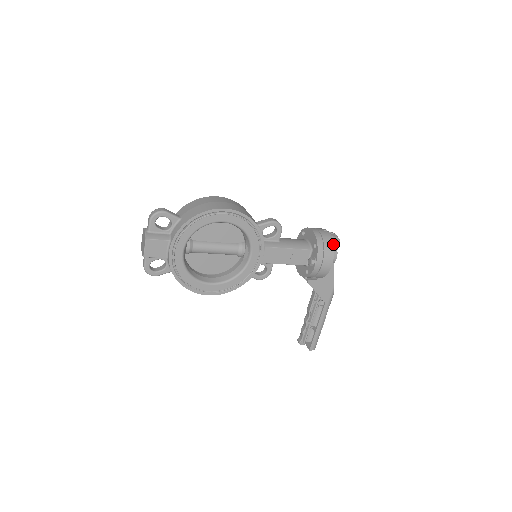
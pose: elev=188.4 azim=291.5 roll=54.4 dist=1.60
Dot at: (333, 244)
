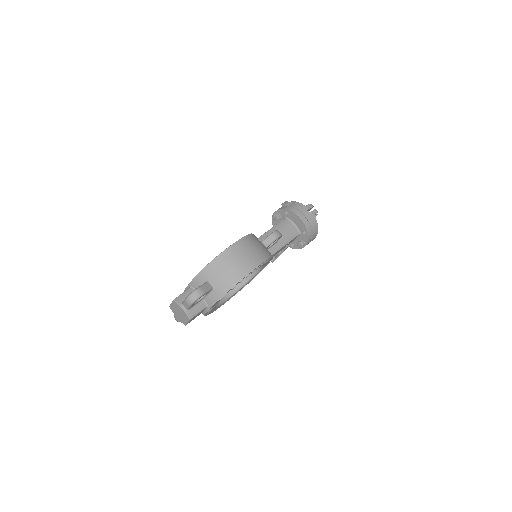
Dot at: (317, 225)
